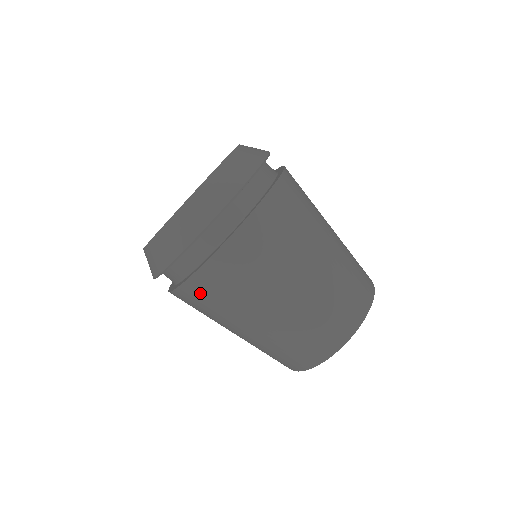
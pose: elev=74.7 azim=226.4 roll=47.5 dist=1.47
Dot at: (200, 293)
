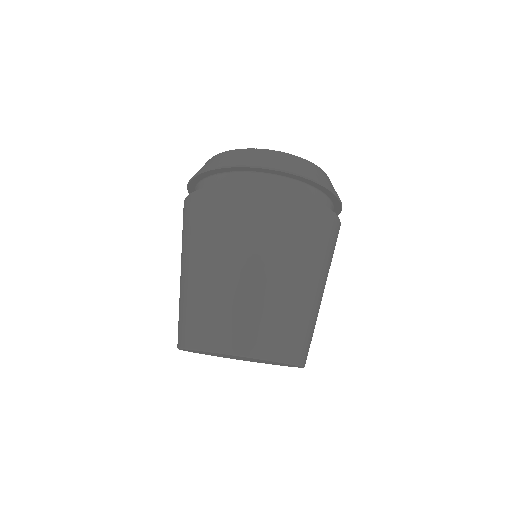
Dot at: occluded
